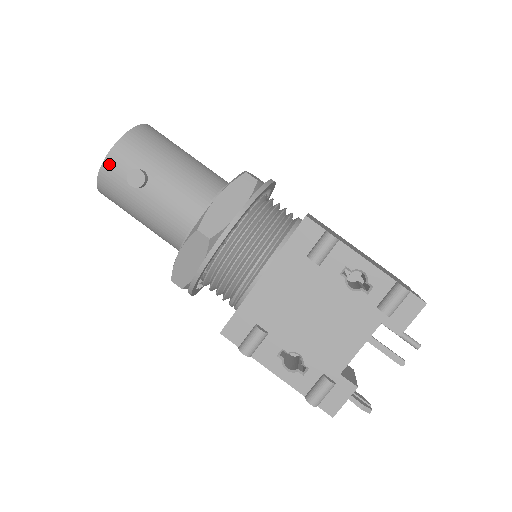
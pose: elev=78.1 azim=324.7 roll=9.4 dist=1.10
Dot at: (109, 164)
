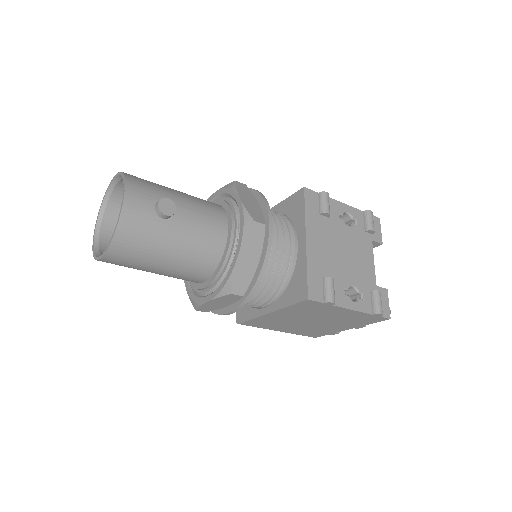
Dot at: (130, 205)
